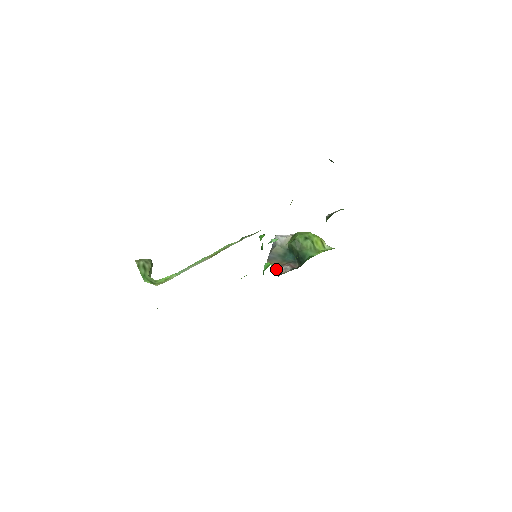
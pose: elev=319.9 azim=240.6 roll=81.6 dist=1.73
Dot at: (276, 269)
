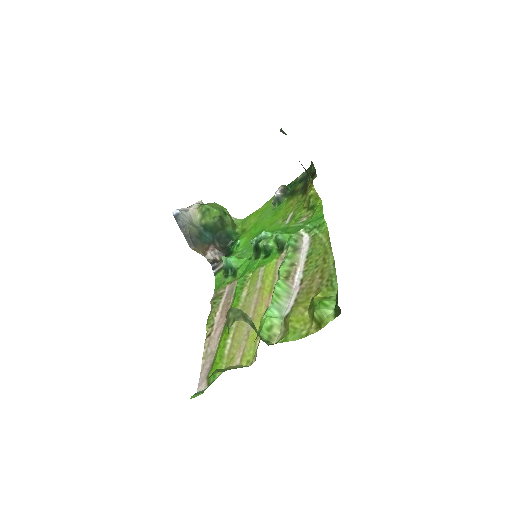
Dot at: (204, 256)
